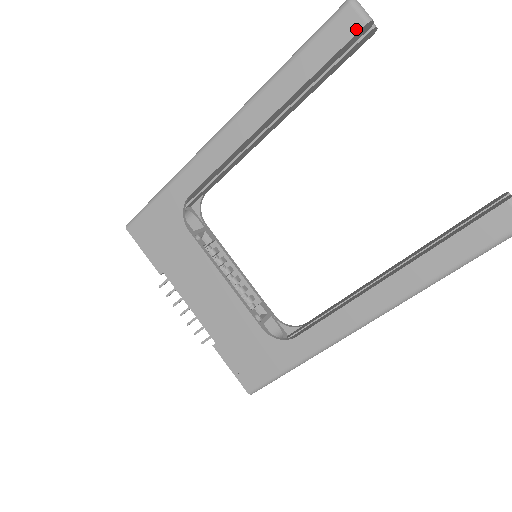
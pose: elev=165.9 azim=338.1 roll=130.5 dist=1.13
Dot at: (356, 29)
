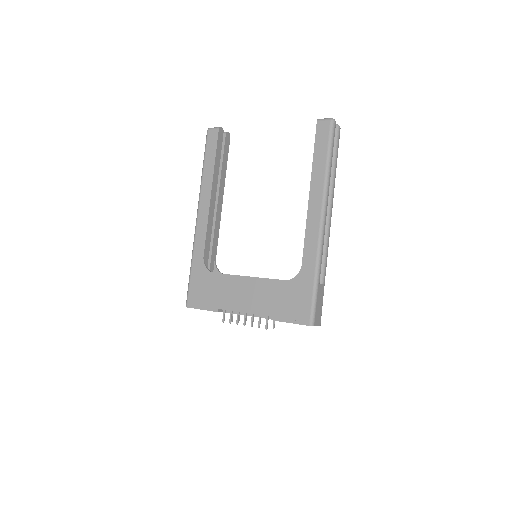
Dot at: (217, 134)
